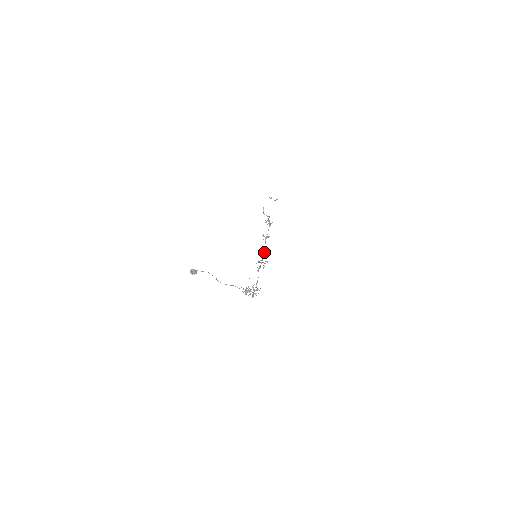
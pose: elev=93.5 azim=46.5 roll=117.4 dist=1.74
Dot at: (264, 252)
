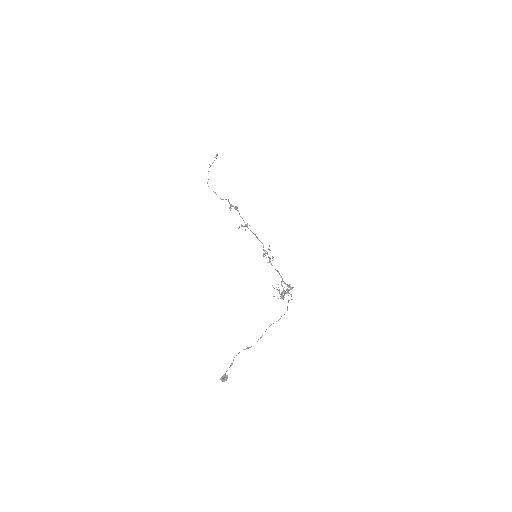
Dot at: occluded
